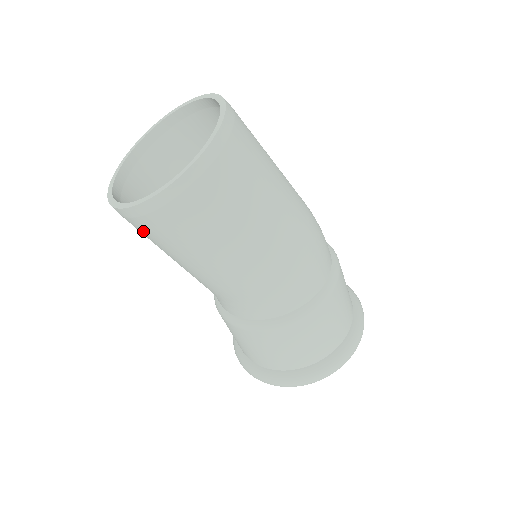
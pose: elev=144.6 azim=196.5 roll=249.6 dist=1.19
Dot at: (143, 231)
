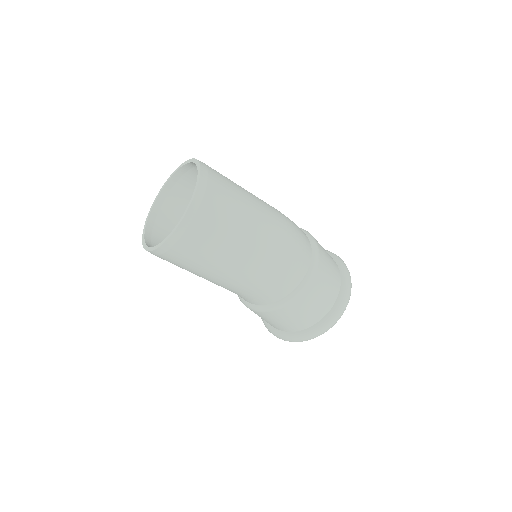
Dot at: occluded
